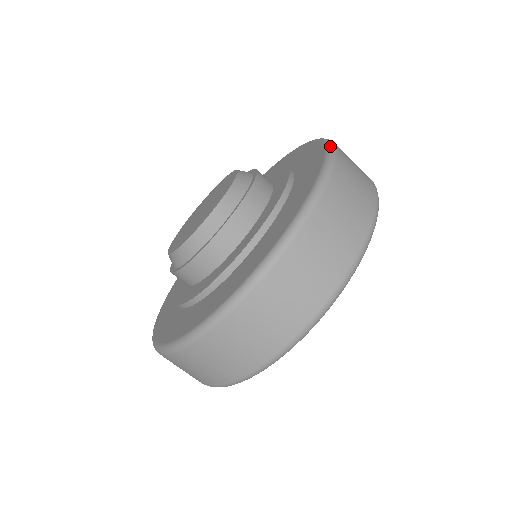
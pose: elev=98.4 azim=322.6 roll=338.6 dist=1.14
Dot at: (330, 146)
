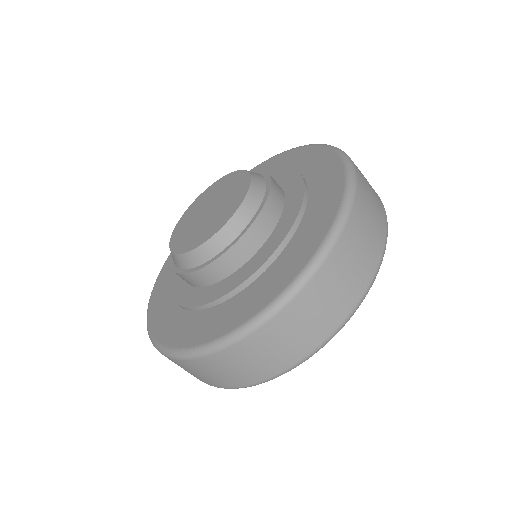
Dot at: (285, 151)
